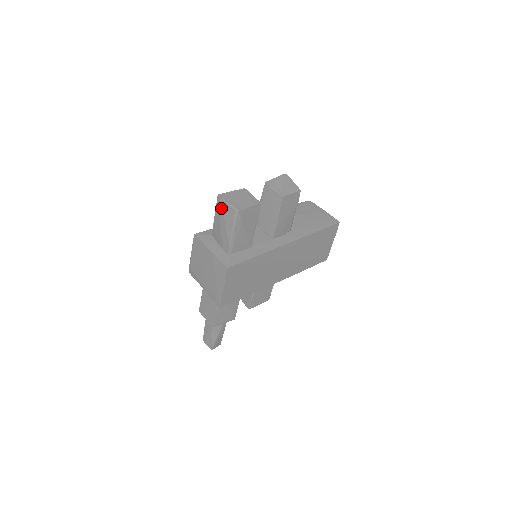
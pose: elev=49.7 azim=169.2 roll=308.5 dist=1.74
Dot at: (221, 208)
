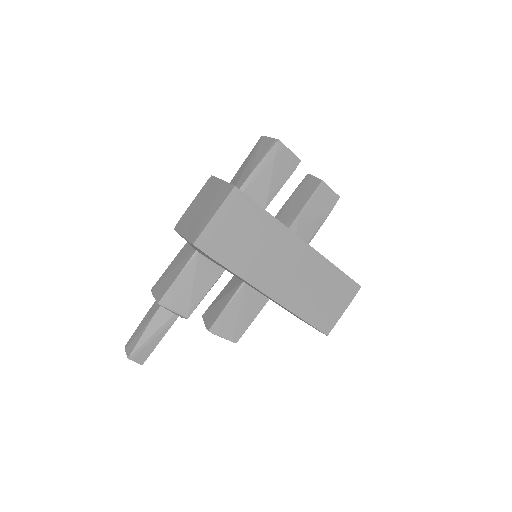
Dot at: (259, 145)
